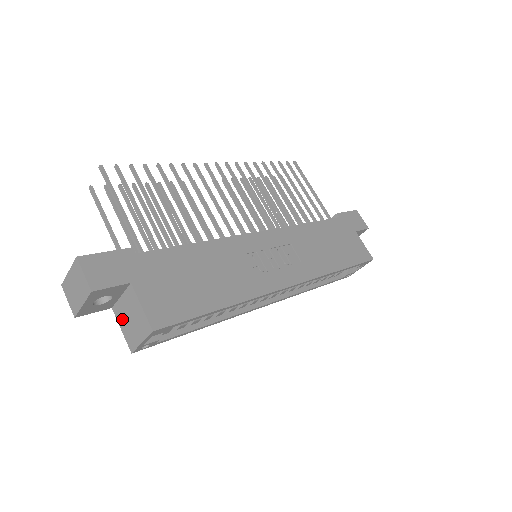
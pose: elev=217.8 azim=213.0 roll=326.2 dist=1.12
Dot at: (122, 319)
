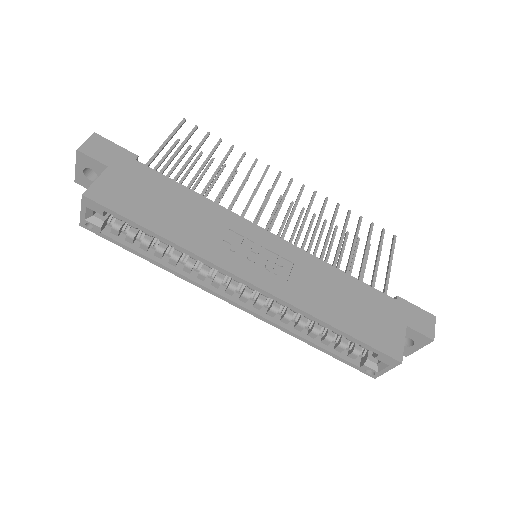
Dot at: occluded
